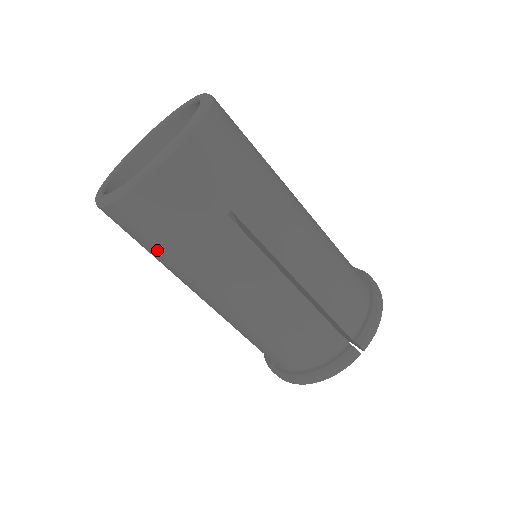
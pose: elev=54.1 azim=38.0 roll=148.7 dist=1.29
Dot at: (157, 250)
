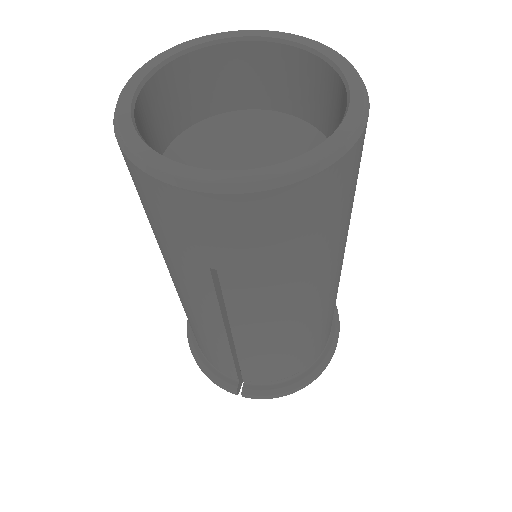
Dot at: (266, 261)
